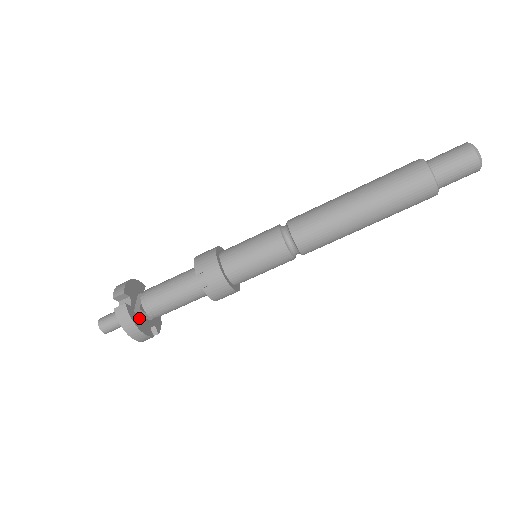
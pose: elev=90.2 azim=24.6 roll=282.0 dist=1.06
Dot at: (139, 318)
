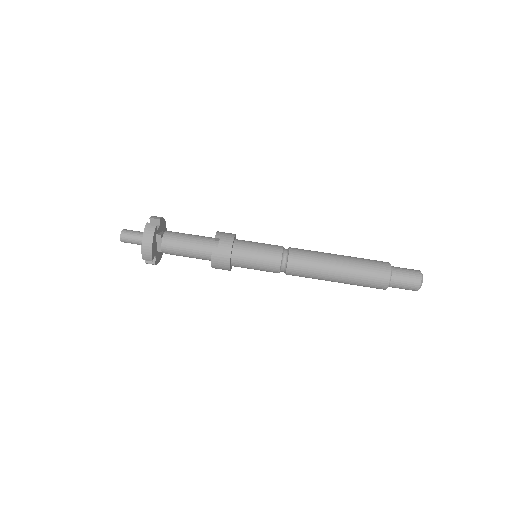
Dot at: (155, 241)
